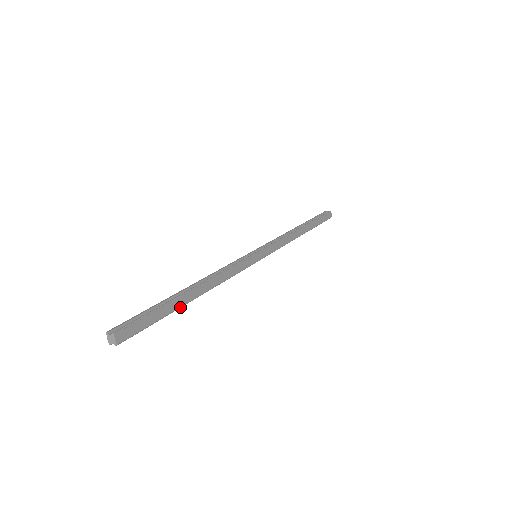
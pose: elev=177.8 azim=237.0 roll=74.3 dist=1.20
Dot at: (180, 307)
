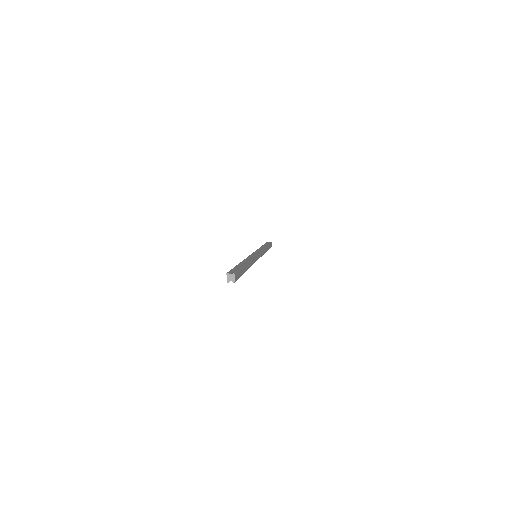
Dot at: occluded
